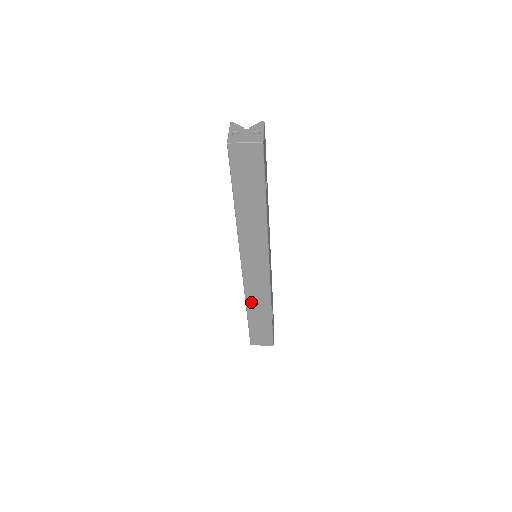
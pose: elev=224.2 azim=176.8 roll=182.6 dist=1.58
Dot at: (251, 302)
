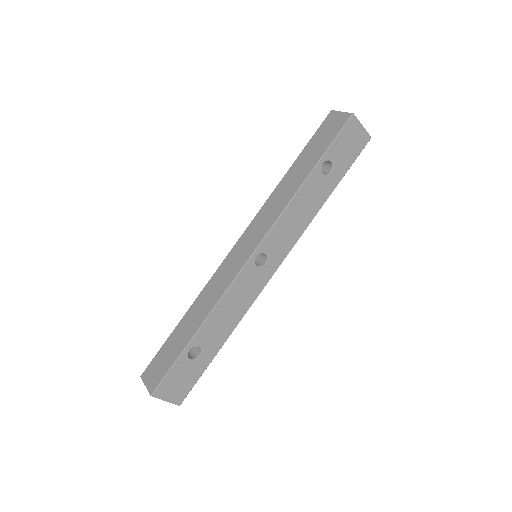
Dot at: (201, 298)
